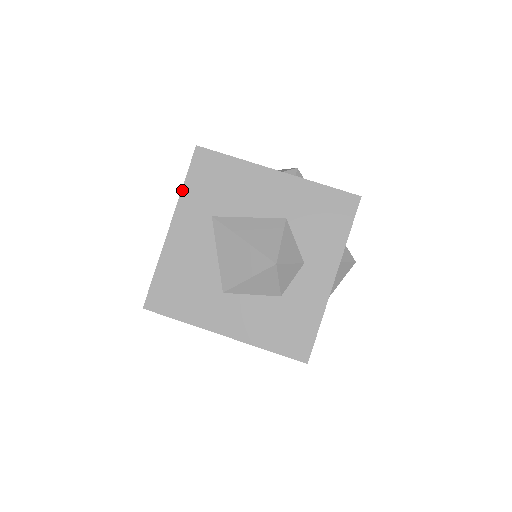
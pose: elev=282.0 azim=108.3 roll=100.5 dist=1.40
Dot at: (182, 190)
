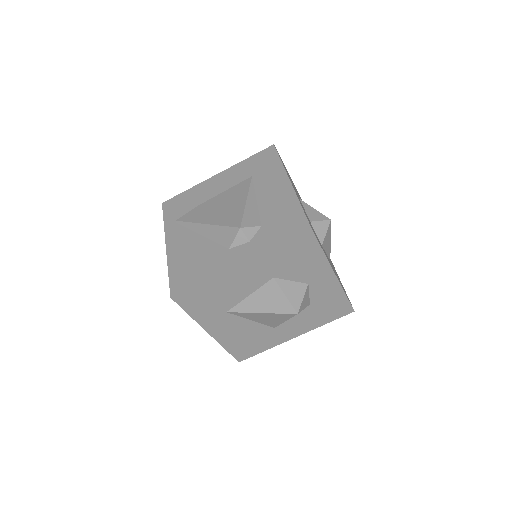
Dot at: (193, 318)
